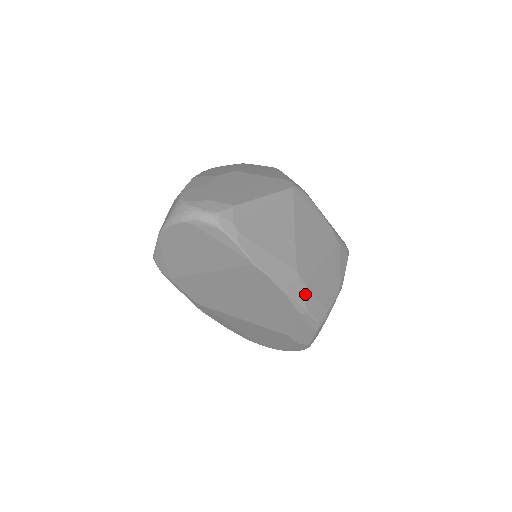
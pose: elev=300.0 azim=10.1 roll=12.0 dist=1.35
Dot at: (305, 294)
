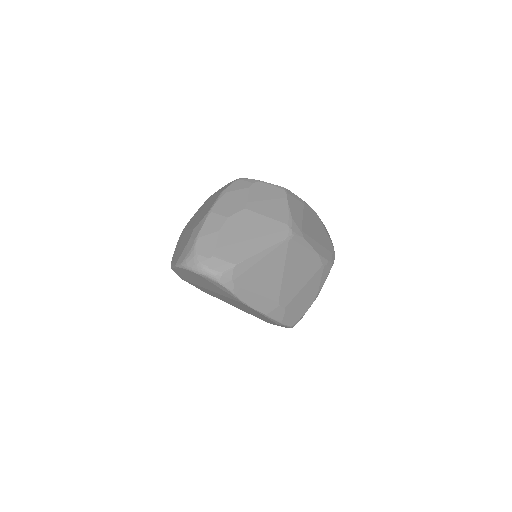
Dot at: (283, 315)
